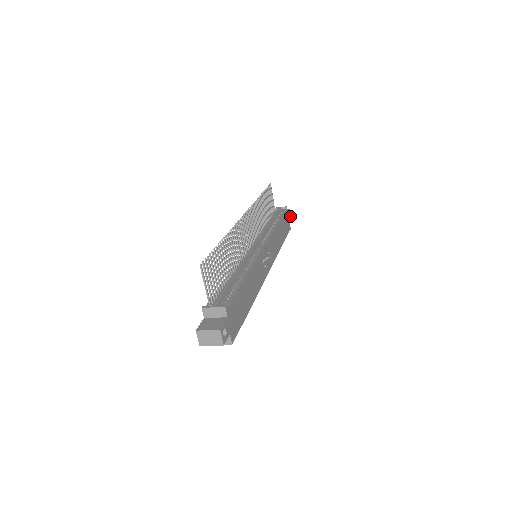
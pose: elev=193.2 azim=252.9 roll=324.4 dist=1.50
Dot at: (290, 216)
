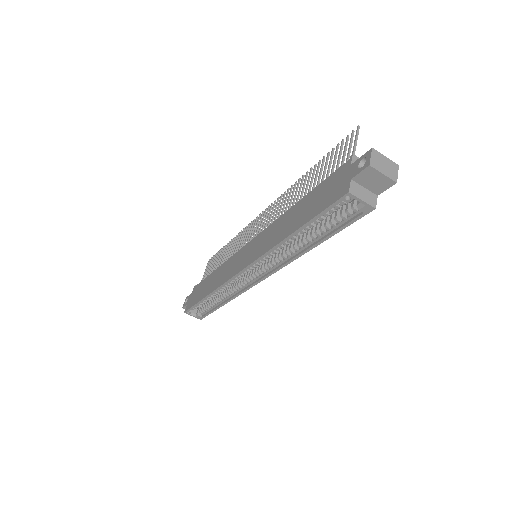
Dot at: occluded
